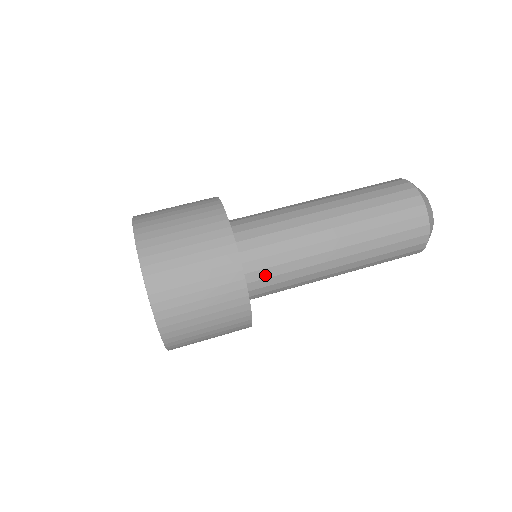
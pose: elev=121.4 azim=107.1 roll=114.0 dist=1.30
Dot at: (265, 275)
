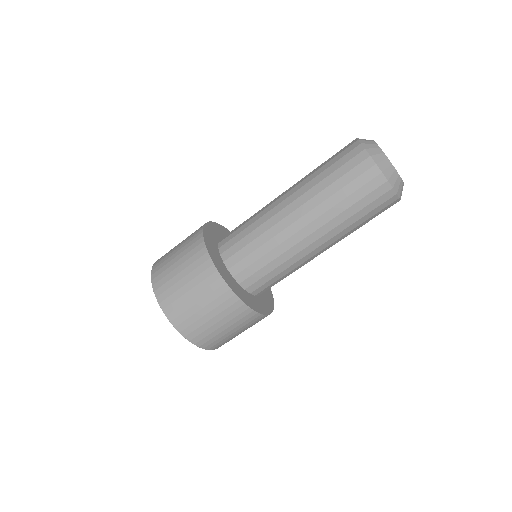
Dot at: occluded
